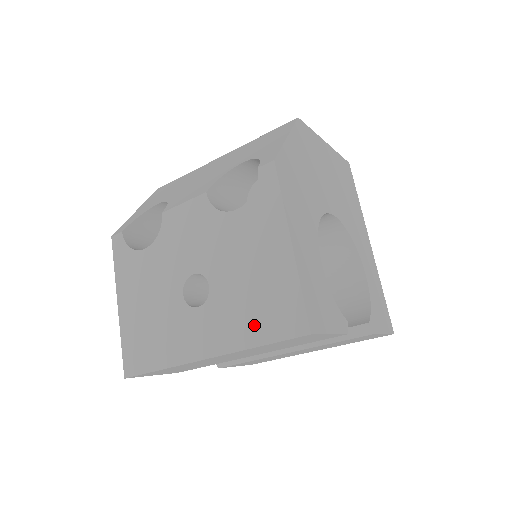
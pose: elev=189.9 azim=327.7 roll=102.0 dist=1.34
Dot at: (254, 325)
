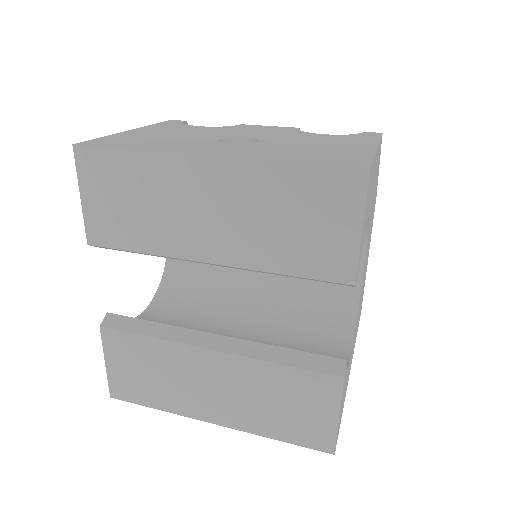
Dot at: (296, 157)
